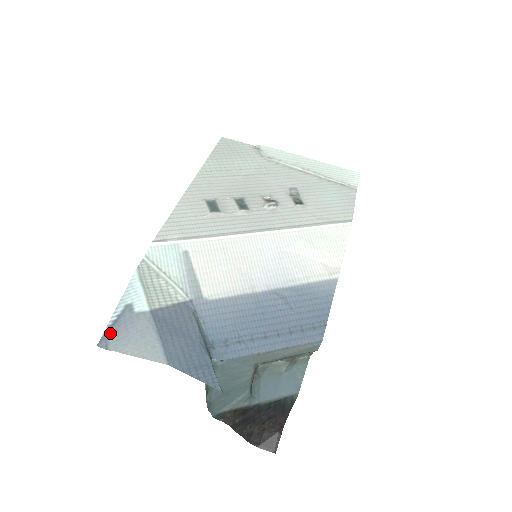
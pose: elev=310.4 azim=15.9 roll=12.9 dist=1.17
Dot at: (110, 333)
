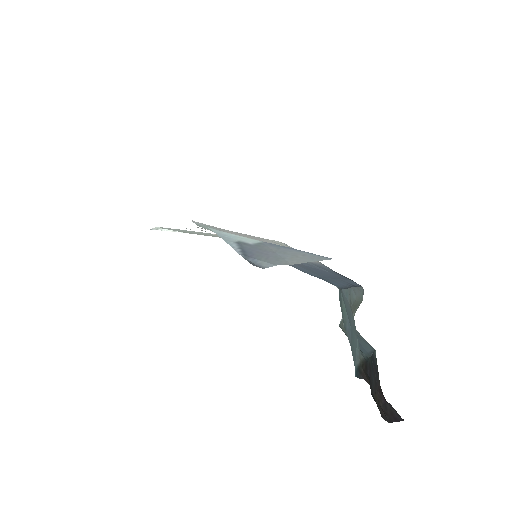
Dot at: (250, 257)
